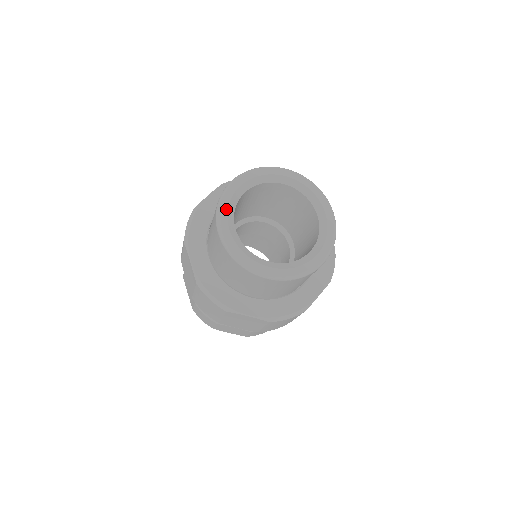
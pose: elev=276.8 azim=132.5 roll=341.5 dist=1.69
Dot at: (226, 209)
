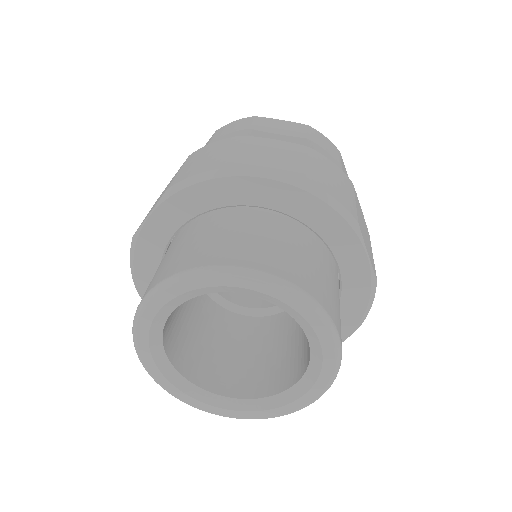
Dot at: (187, 289)
